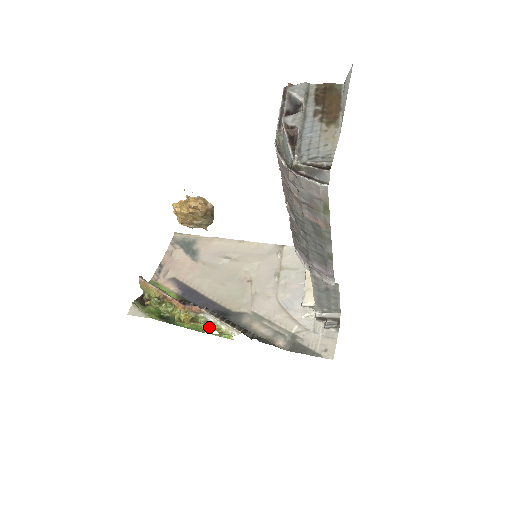
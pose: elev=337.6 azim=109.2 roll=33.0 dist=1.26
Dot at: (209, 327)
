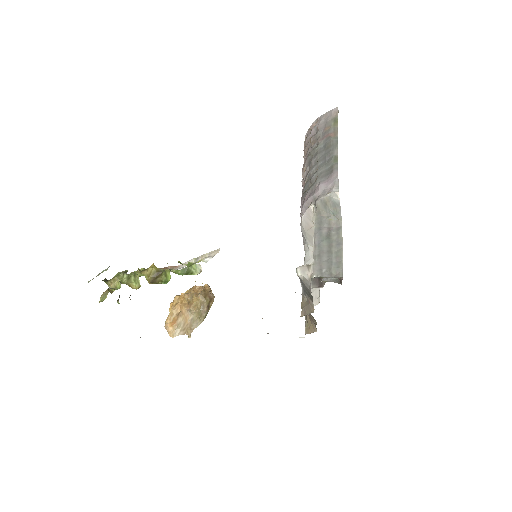
Dot at: (179, 261)
